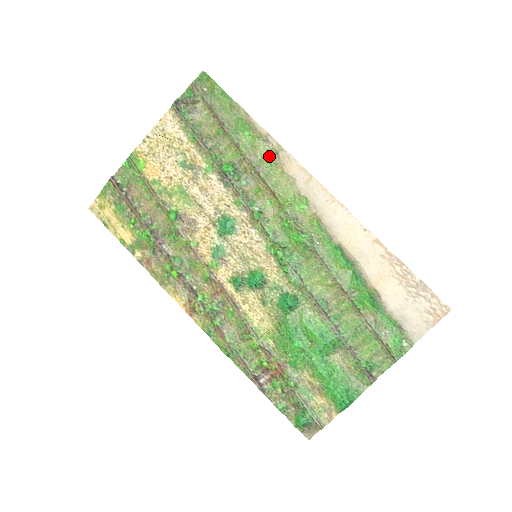
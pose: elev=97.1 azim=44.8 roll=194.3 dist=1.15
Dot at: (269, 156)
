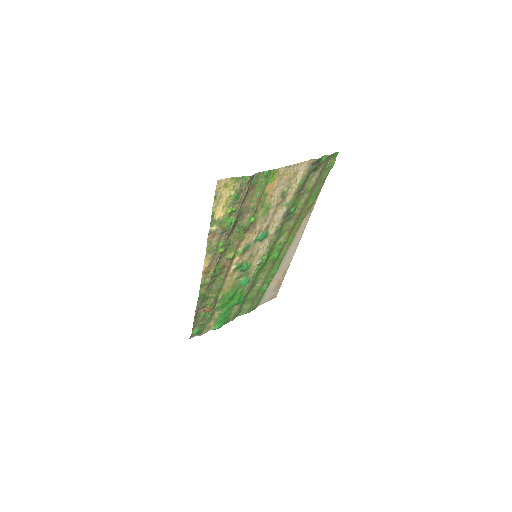
Dot at: (306, 213)
